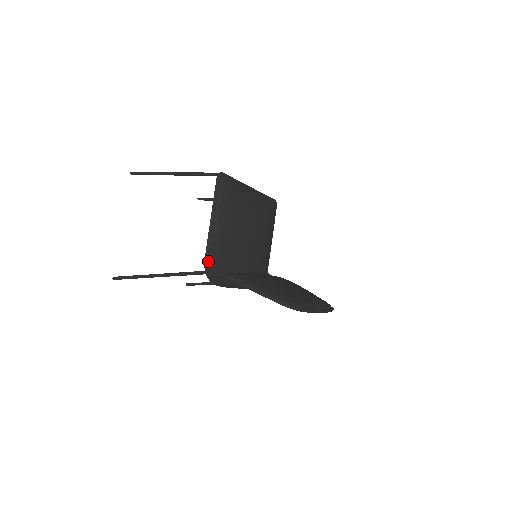
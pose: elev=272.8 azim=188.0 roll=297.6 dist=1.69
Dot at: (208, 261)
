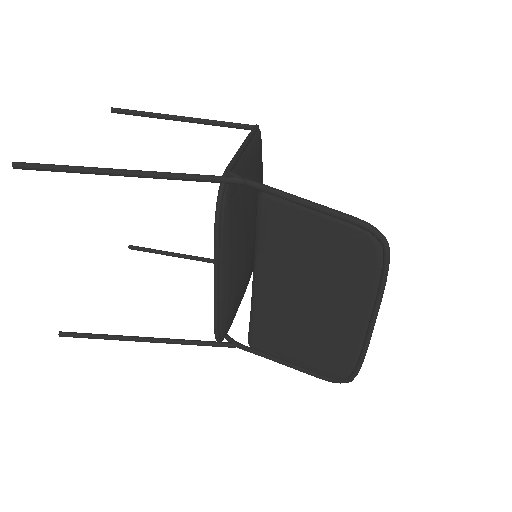
Dot at: (229, 174)
